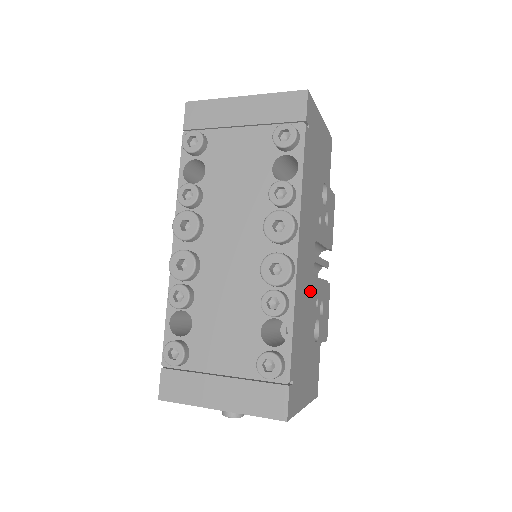
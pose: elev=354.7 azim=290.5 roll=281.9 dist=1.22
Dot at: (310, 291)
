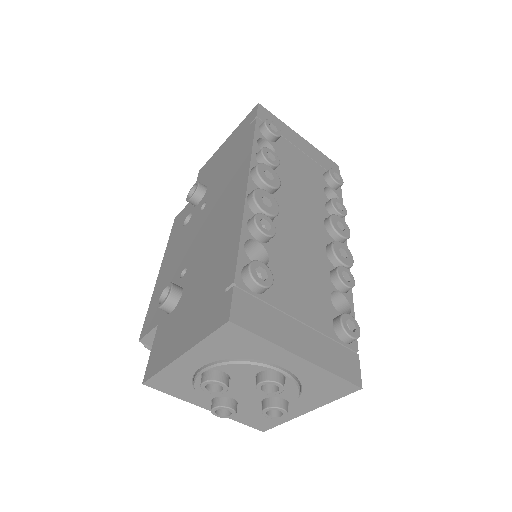
Dot at: occluded
